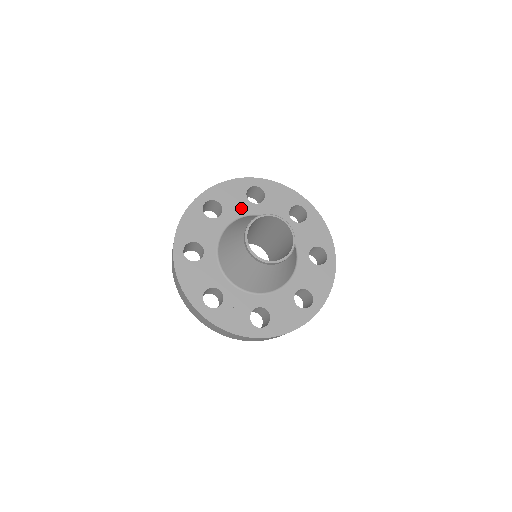
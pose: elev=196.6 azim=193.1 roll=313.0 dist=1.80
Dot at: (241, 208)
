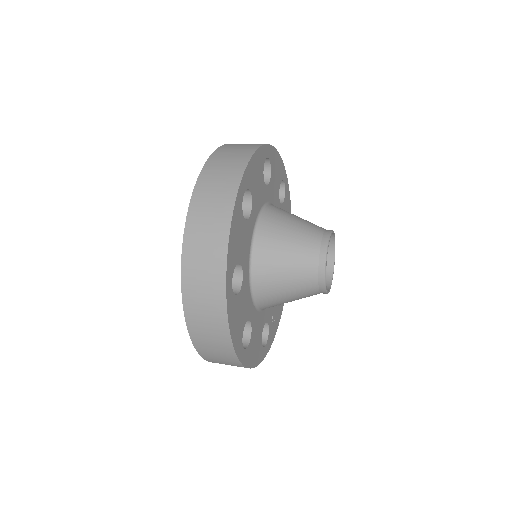
Dot at: (247, 239)
